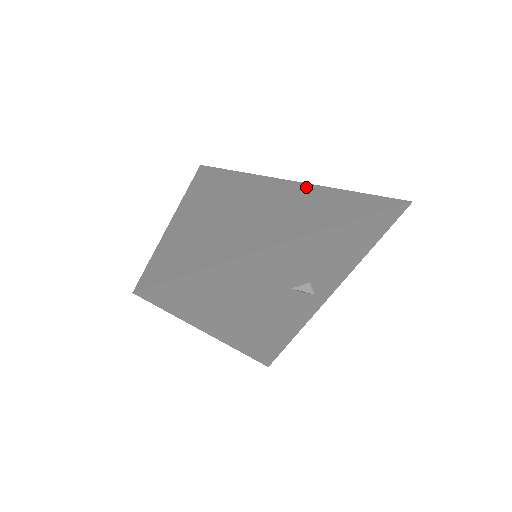
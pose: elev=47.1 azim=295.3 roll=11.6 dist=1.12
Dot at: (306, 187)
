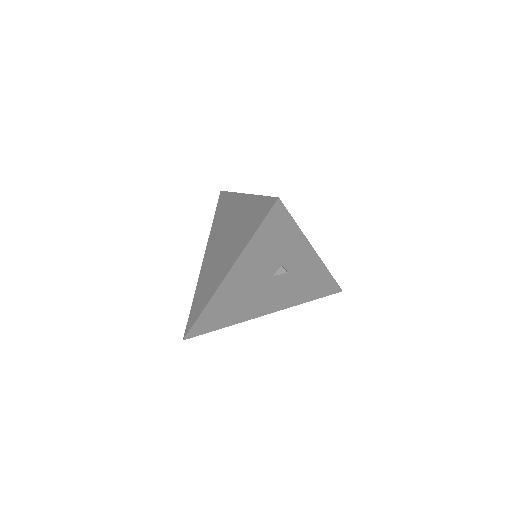
Dot at: (246, 201)
